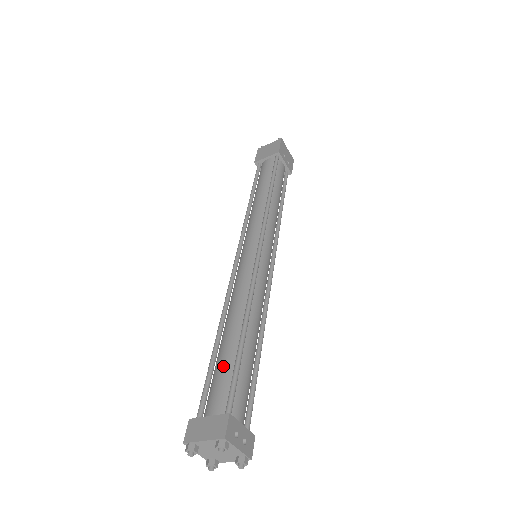
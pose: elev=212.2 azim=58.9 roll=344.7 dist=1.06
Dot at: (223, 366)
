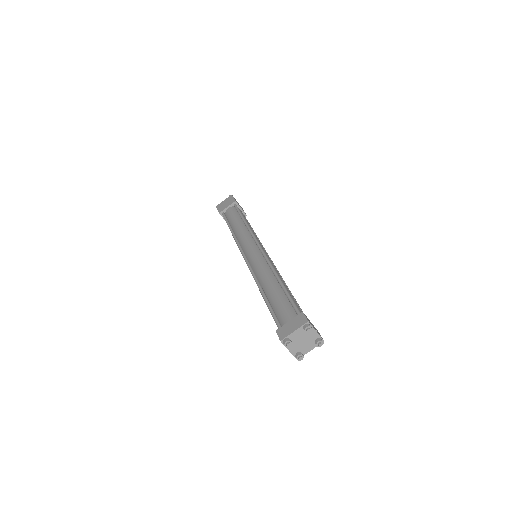
Dot at: (279, 301)
